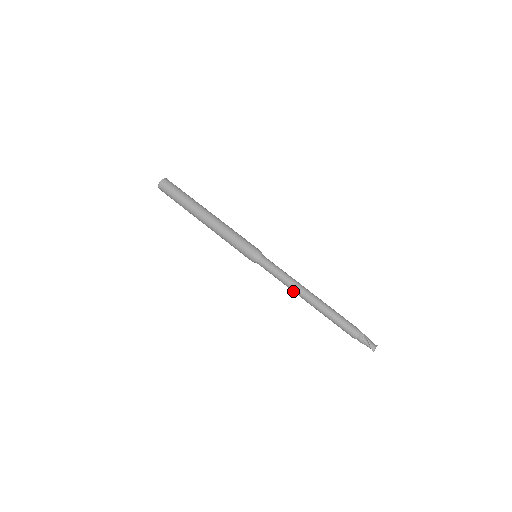
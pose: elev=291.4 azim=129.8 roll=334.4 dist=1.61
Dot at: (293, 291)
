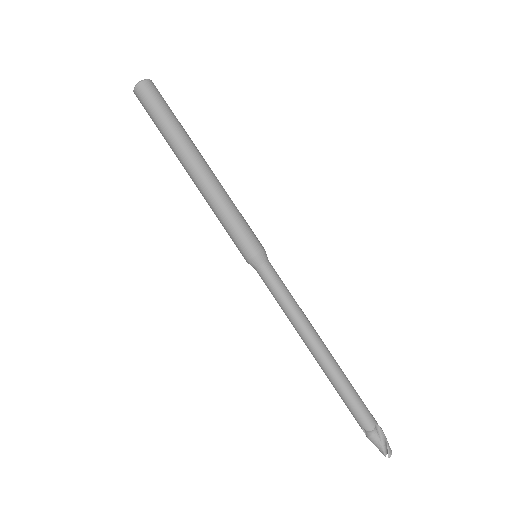
Dot at: (297, 329)
